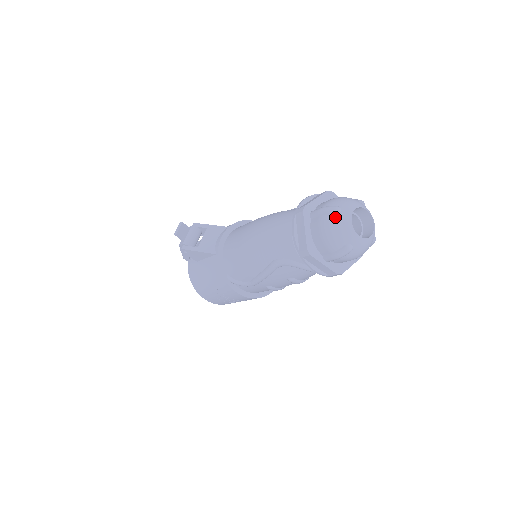
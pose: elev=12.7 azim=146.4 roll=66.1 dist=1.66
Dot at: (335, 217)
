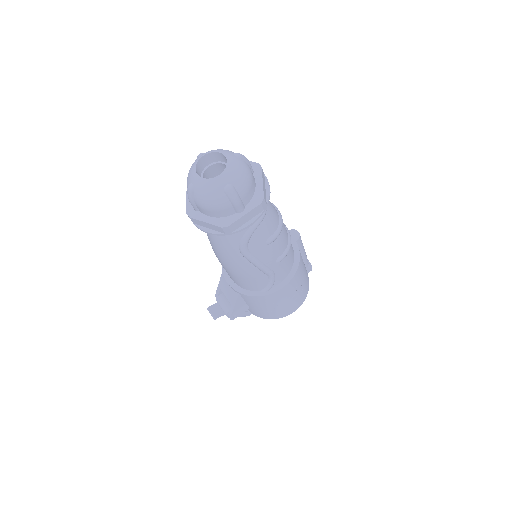
Dot at: (196, 192)
